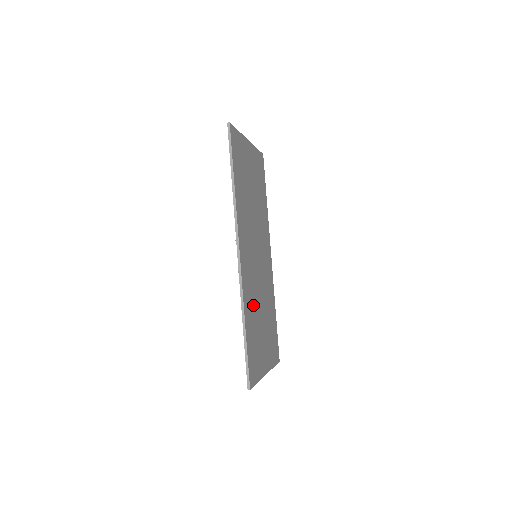
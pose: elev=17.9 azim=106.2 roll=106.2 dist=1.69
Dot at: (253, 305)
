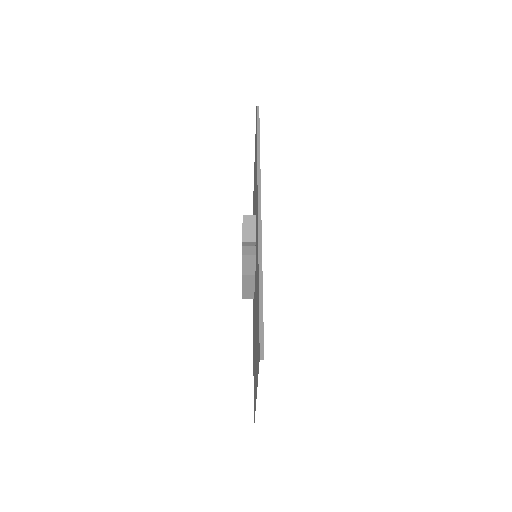
Dot at: occluded
